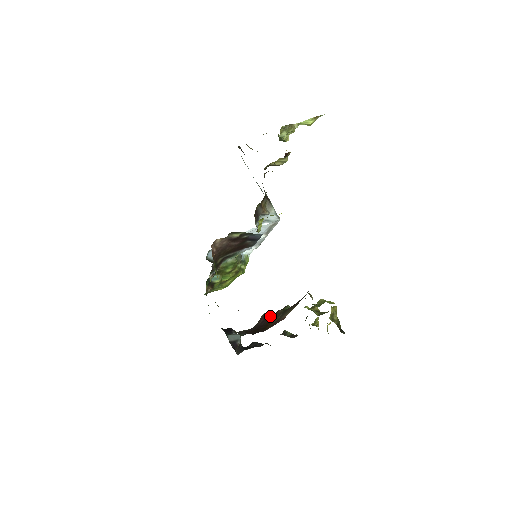
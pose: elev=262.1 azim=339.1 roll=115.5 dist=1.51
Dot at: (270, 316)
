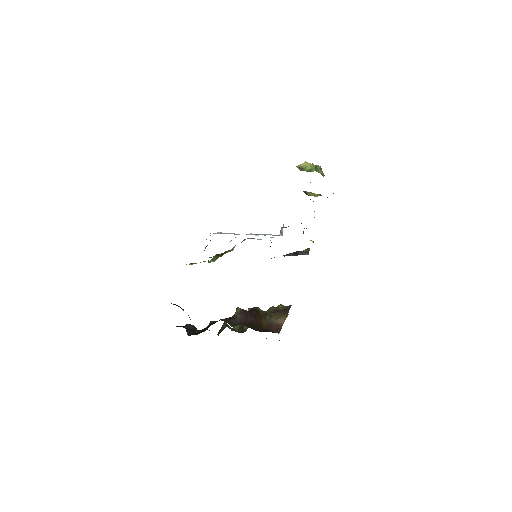
Dot at: (252, 314)
